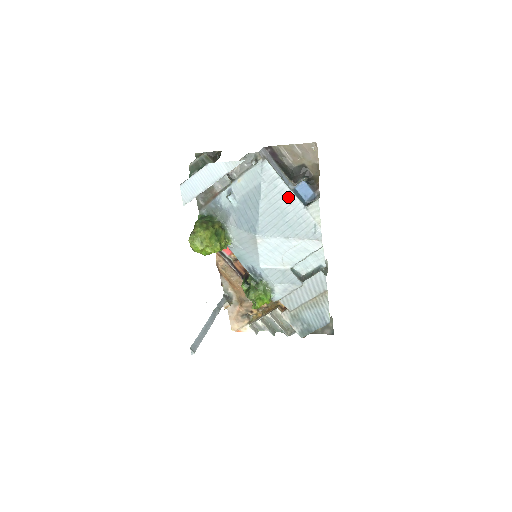
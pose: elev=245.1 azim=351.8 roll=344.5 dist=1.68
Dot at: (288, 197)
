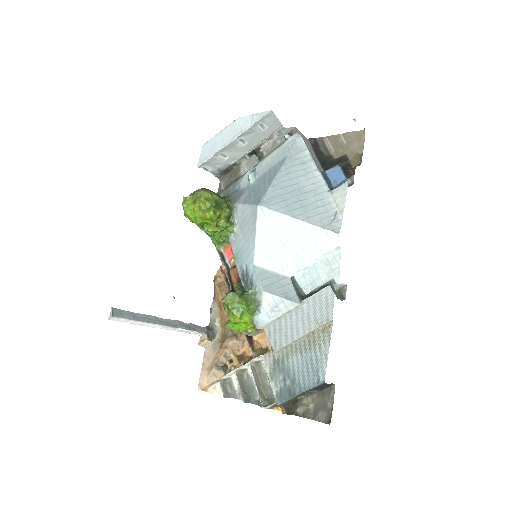
Dot at: (313, 176)
